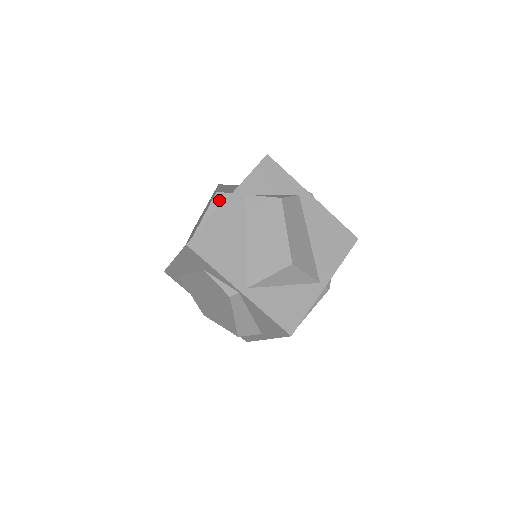
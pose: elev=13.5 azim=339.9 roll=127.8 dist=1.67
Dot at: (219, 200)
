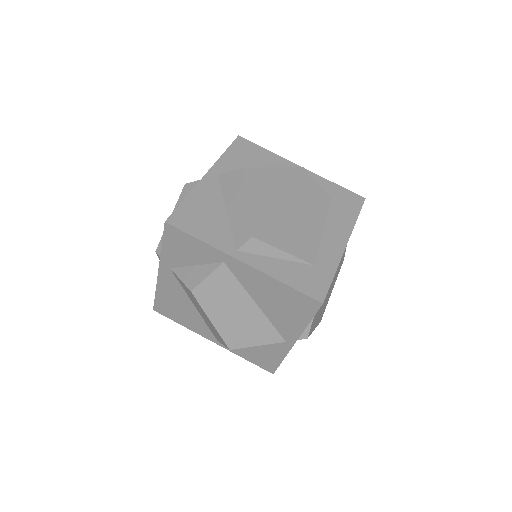
Dot at: occluded
